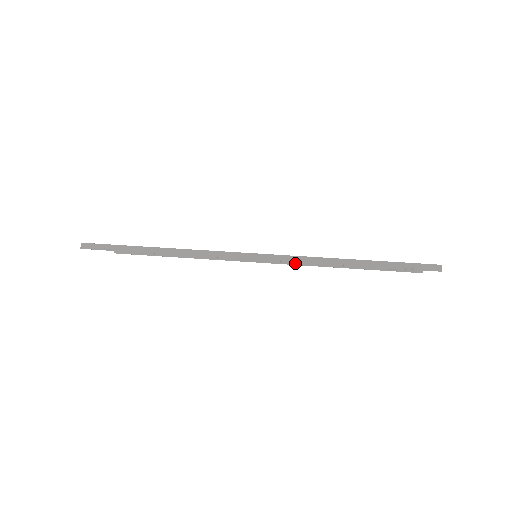
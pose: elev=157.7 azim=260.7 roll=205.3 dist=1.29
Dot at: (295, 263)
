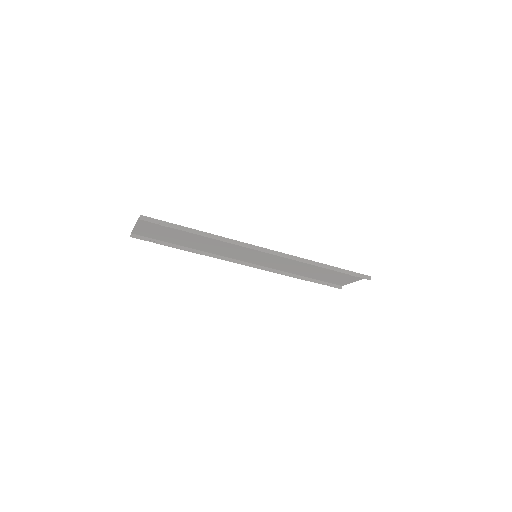
Dot at: (269, 270)
